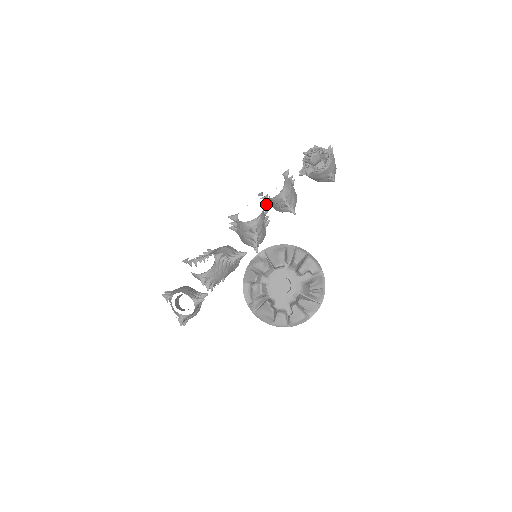
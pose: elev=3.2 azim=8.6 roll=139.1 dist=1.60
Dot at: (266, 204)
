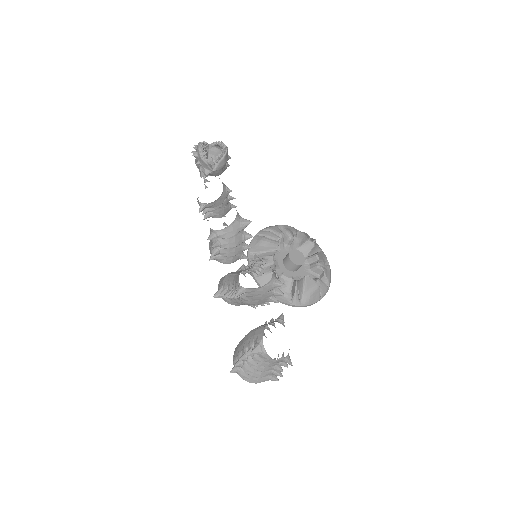
Dot at: (219, 207)
